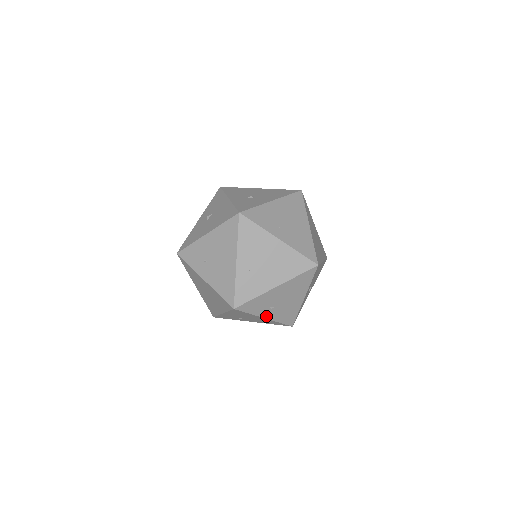
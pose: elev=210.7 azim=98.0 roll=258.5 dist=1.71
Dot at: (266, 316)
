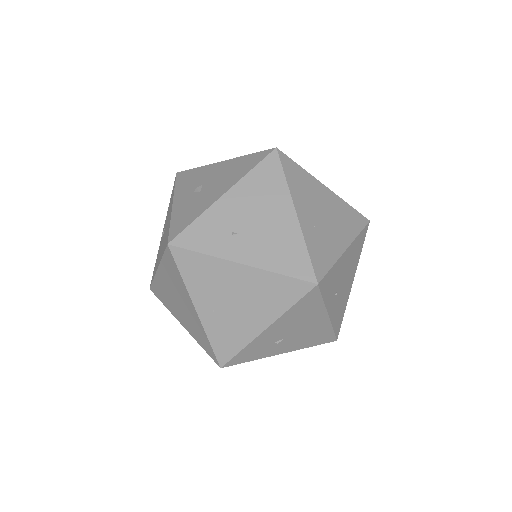
Dot at: (329, 311)
